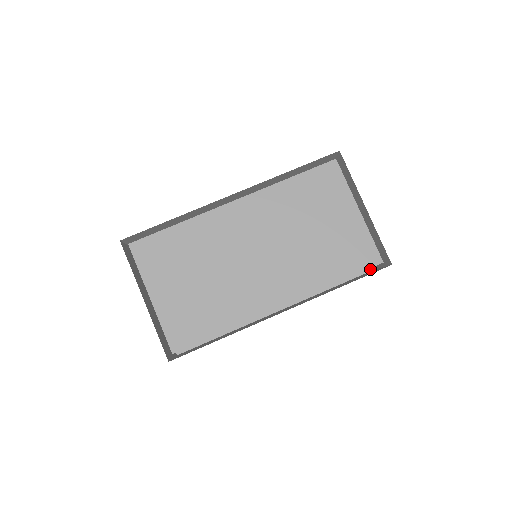
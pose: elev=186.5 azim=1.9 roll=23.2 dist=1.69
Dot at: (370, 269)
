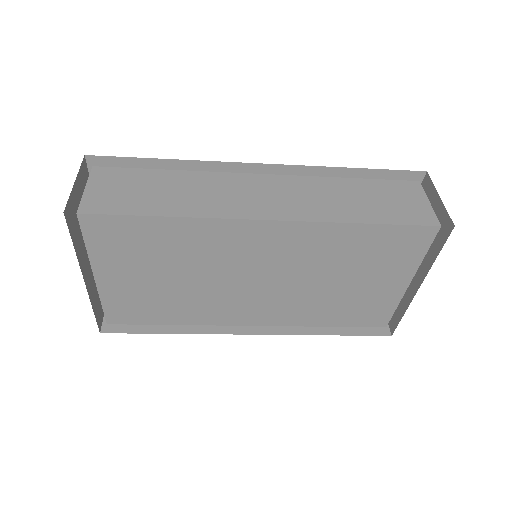
Dot at: occluded
